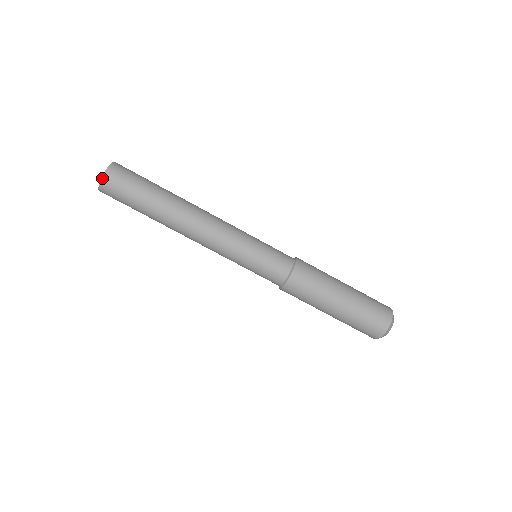
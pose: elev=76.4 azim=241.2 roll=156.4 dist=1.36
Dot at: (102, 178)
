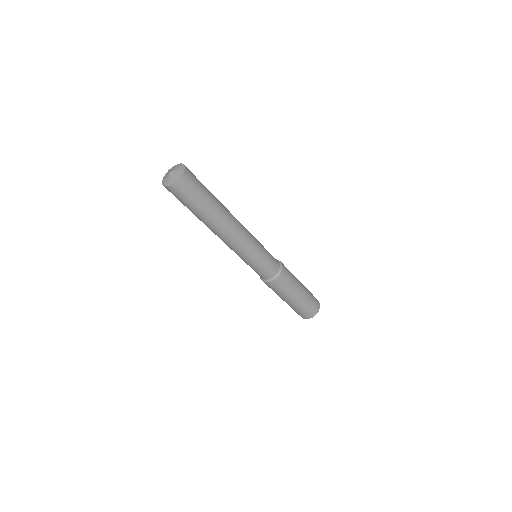
Dot at: (182, 175)
